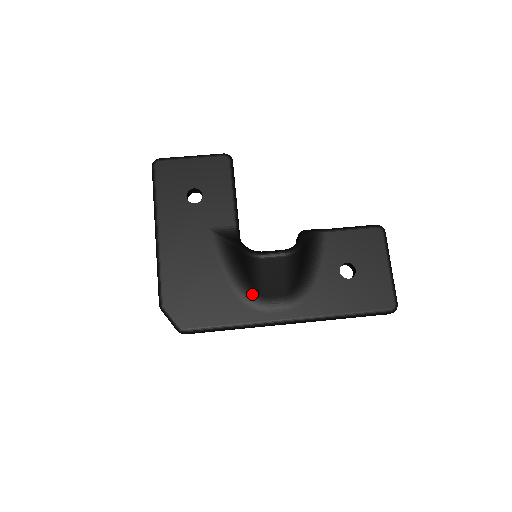
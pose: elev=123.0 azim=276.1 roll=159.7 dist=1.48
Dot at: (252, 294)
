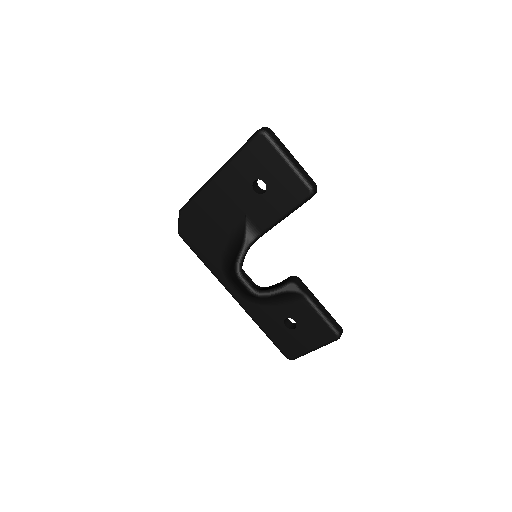
Dot at: (228, 269)
